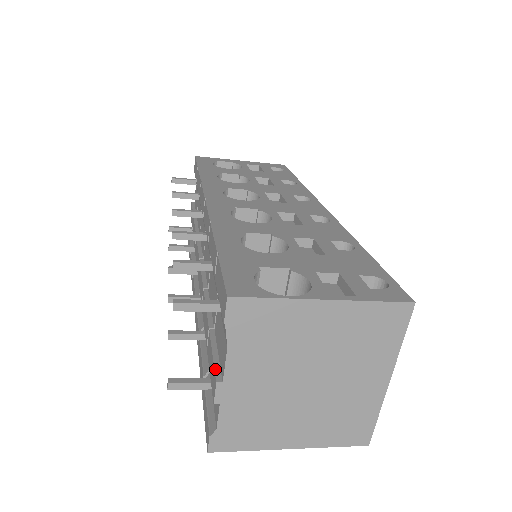
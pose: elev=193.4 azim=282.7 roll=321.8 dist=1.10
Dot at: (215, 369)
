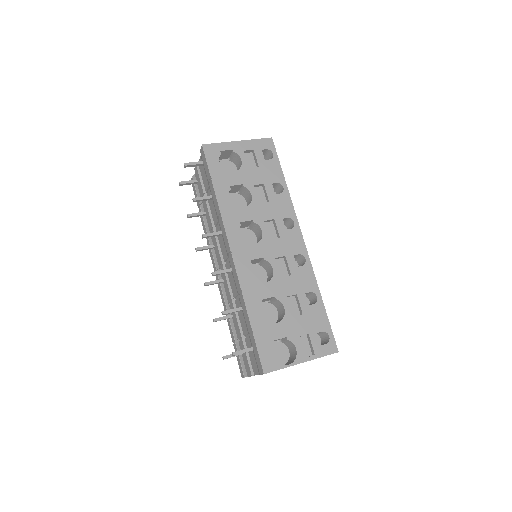
Dot at: (250, 368)
